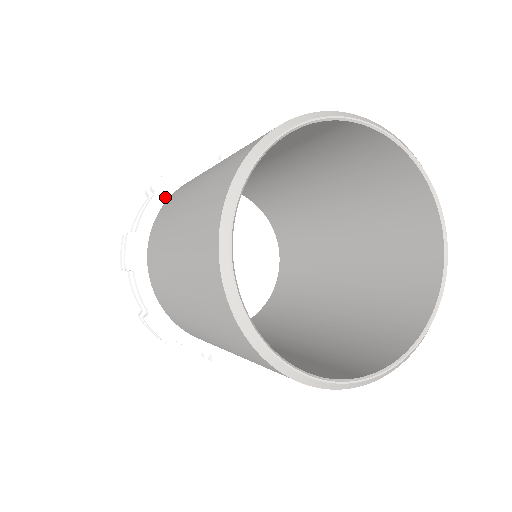
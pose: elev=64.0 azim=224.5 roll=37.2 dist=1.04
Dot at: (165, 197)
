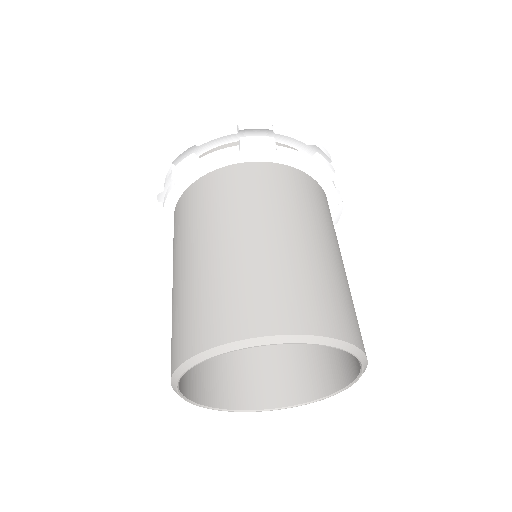
Dot at: (243, 160)
